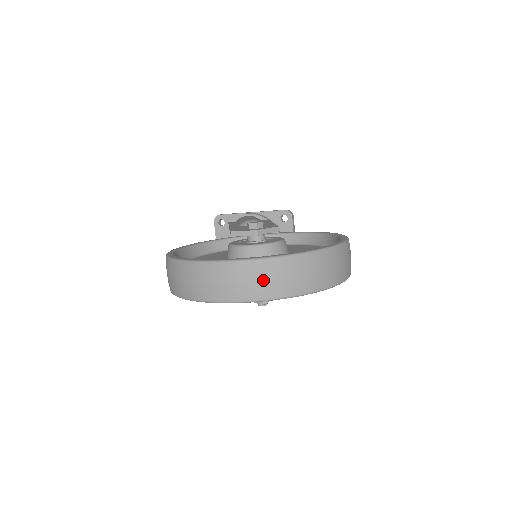
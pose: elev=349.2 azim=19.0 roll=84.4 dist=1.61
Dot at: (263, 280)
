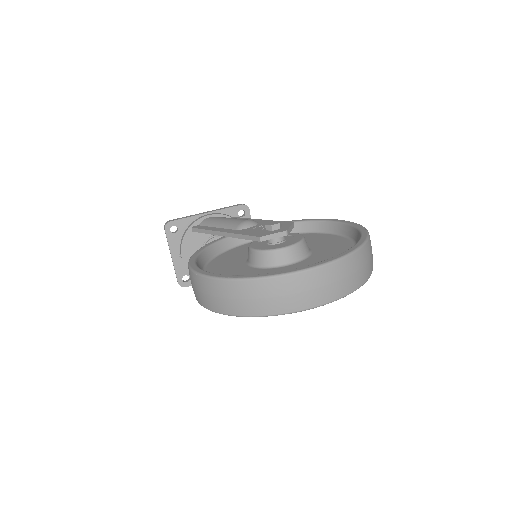
Dot at: (348, 276)
